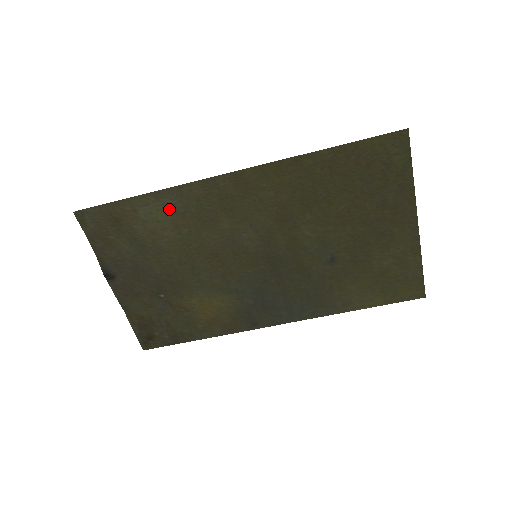
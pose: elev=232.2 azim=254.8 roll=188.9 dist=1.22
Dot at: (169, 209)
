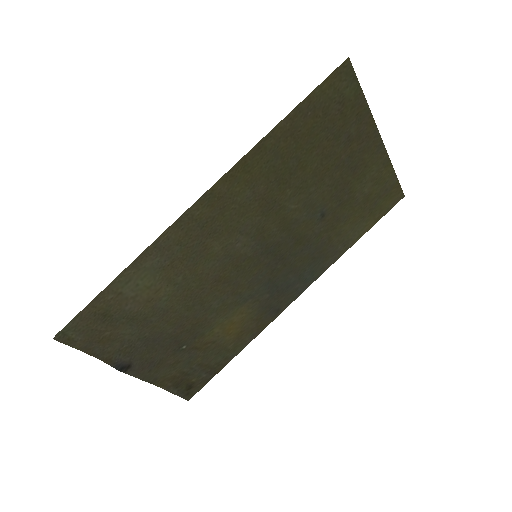
Dot at: (154, 270)
